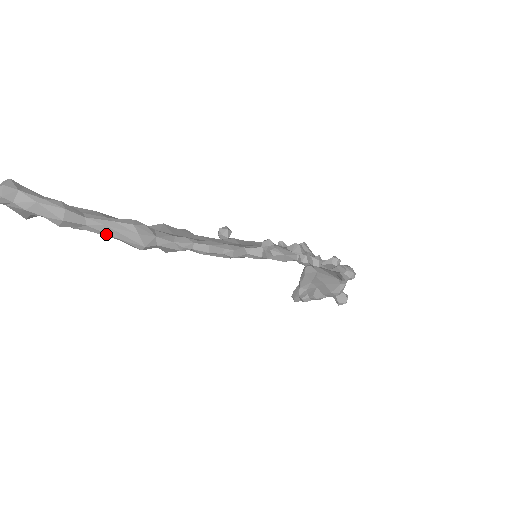
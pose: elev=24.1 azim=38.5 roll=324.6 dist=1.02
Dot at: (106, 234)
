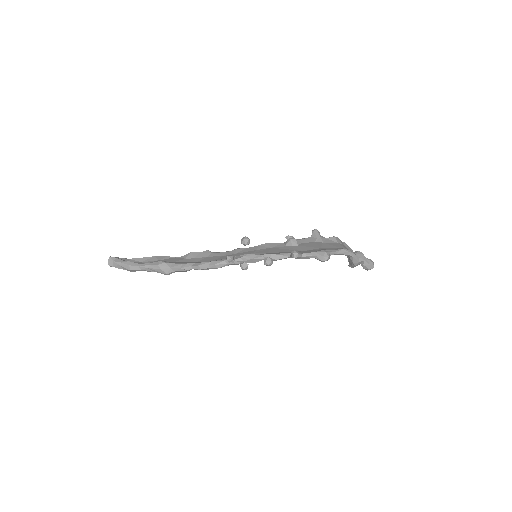
Dot at: (150, 271)
